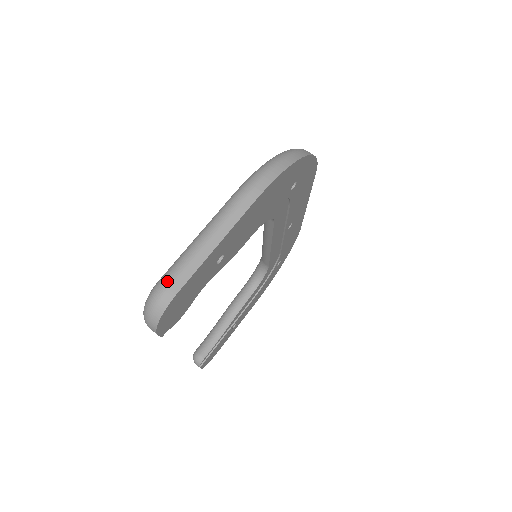
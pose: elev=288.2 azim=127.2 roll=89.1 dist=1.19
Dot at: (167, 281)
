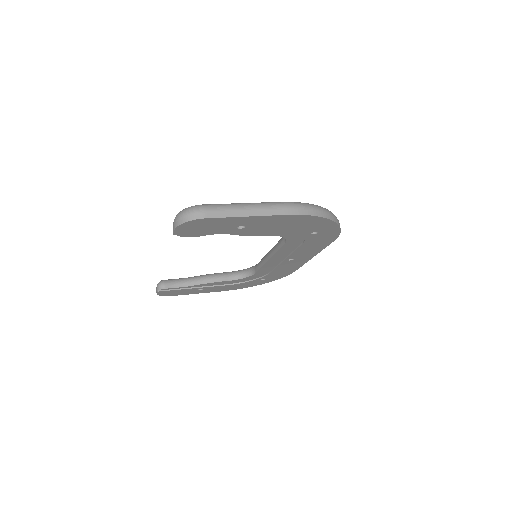
Dot at: (208, 208)
